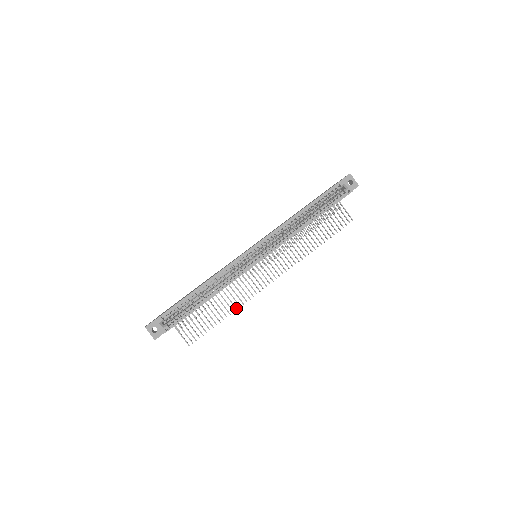
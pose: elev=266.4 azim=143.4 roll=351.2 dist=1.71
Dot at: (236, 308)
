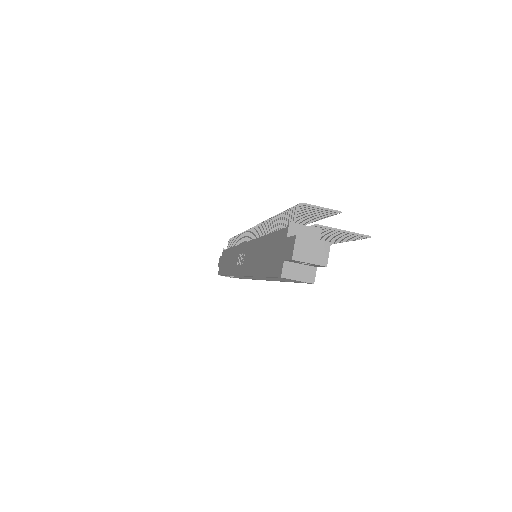
Dot at: occluded
